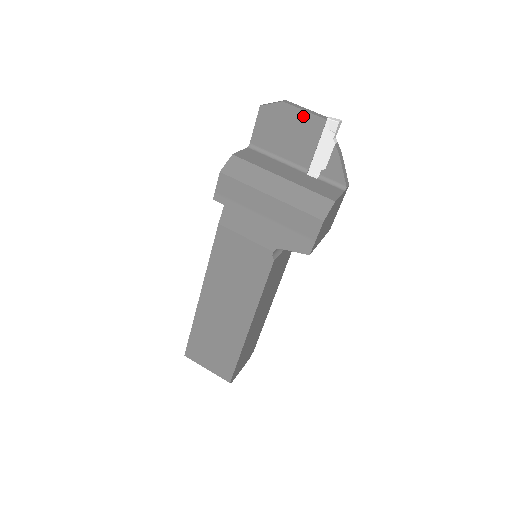
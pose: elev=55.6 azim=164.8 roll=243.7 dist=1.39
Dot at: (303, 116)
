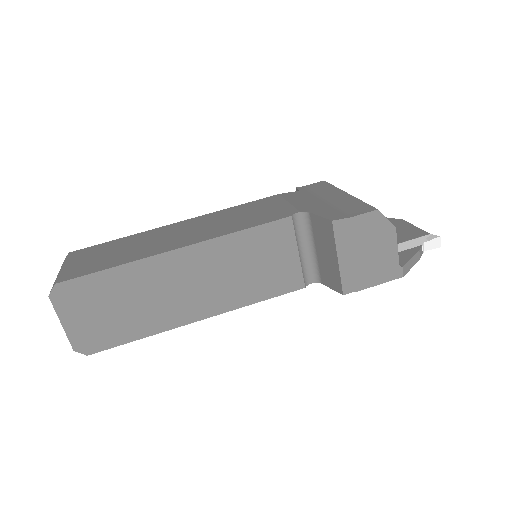
Dot at: (411, 228)
